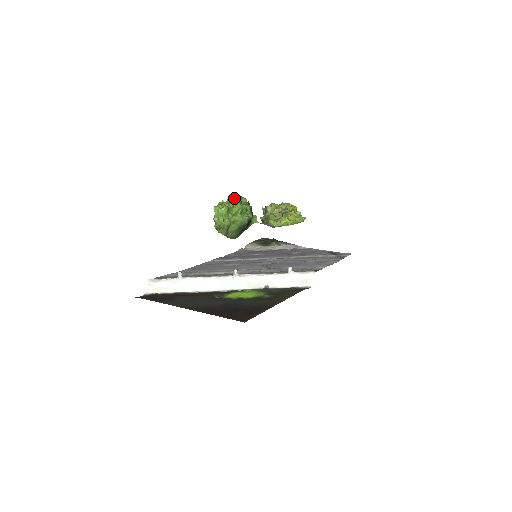
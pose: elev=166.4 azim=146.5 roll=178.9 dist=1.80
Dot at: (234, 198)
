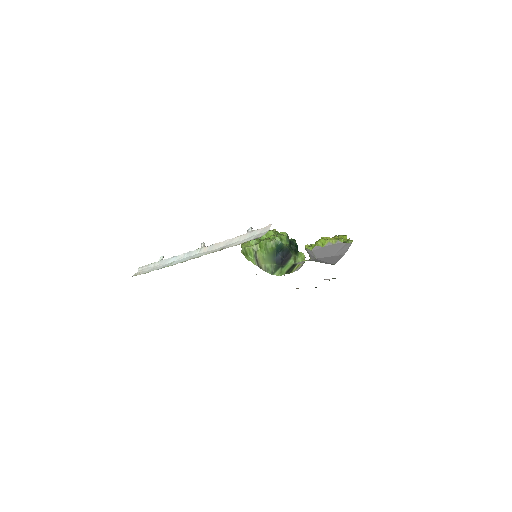
Dot at: occluded
